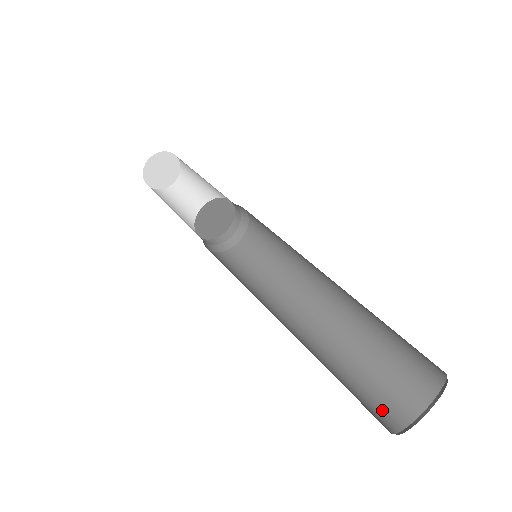
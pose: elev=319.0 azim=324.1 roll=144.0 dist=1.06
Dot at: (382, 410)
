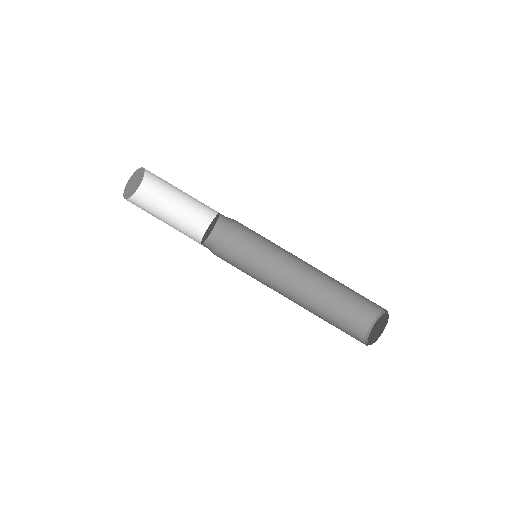
Dot at: (358, 321)
